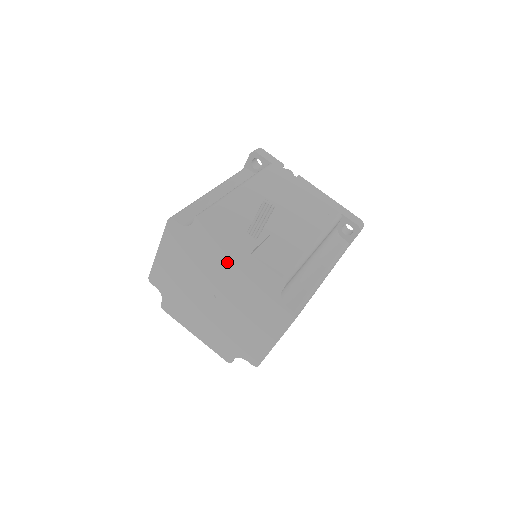
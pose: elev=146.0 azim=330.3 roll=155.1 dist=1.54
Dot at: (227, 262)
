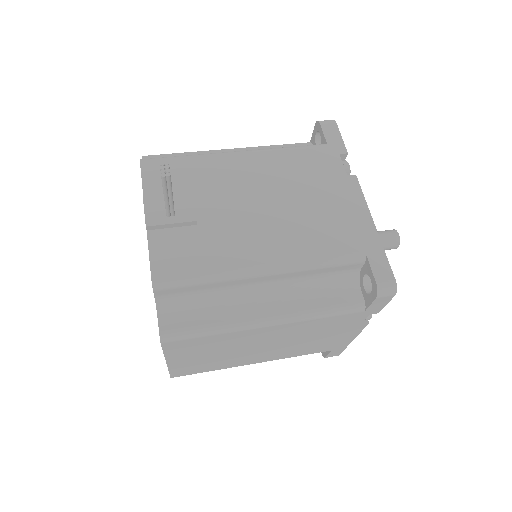
Dot at: occluded
